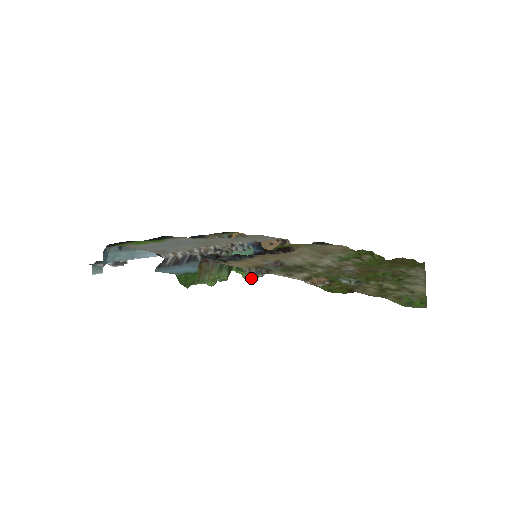
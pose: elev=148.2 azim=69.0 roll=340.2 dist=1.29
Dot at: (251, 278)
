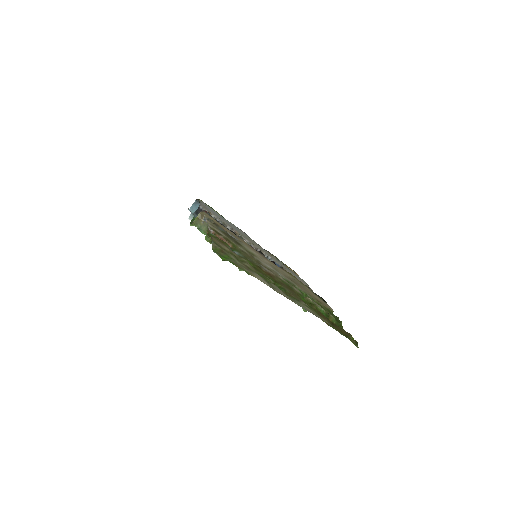
Dot at: occluded
